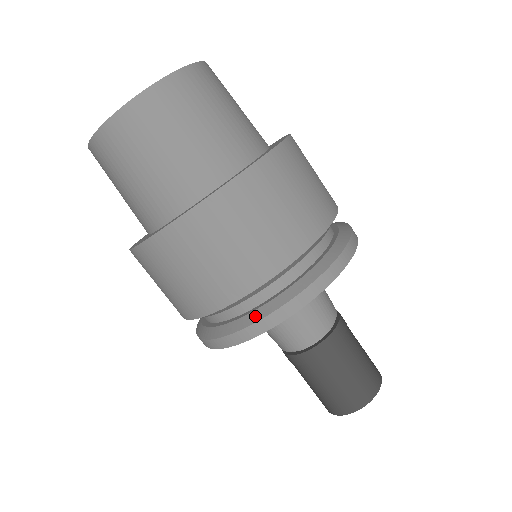
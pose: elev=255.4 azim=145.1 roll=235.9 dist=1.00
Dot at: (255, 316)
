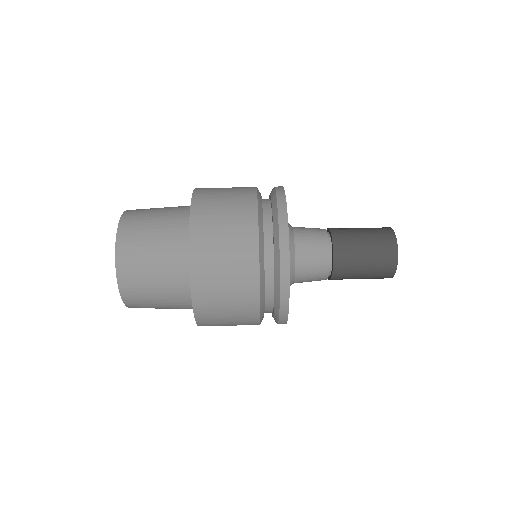
Dot at: (277, 270)
